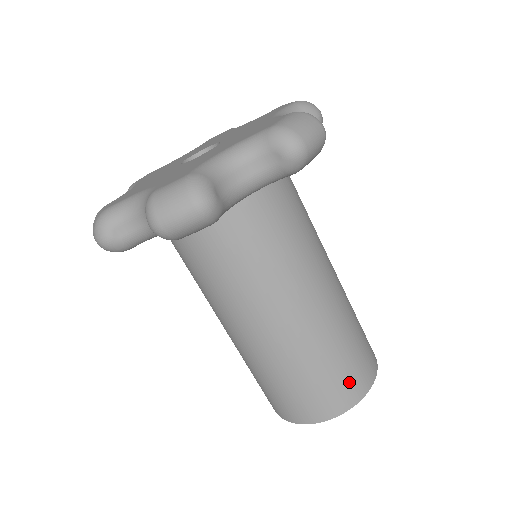
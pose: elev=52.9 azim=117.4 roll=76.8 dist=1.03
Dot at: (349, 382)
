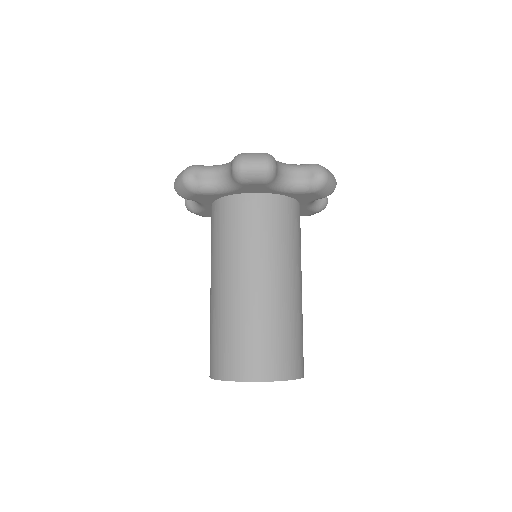
Dot at: (286, 358)
